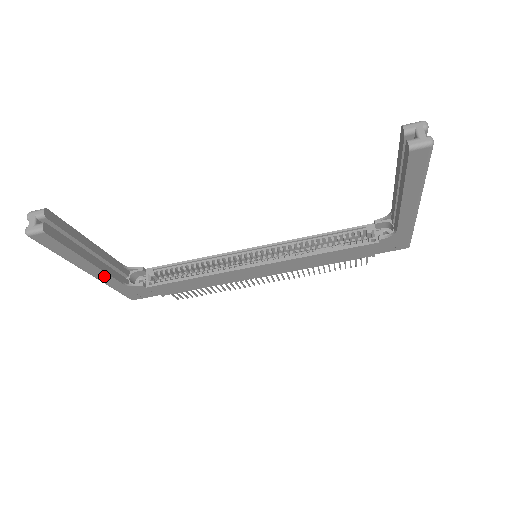
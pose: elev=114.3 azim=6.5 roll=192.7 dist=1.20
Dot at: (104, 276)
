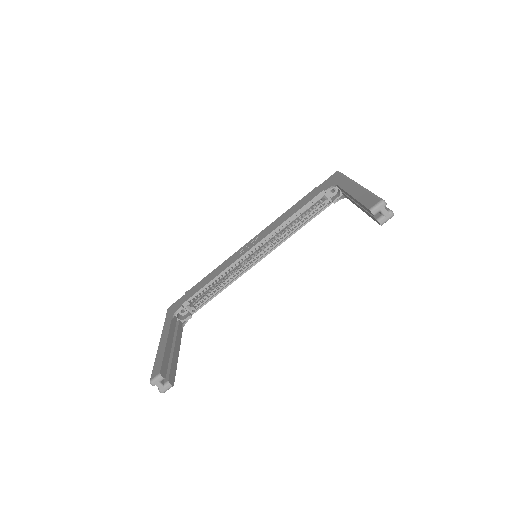
Dot at: occluded
